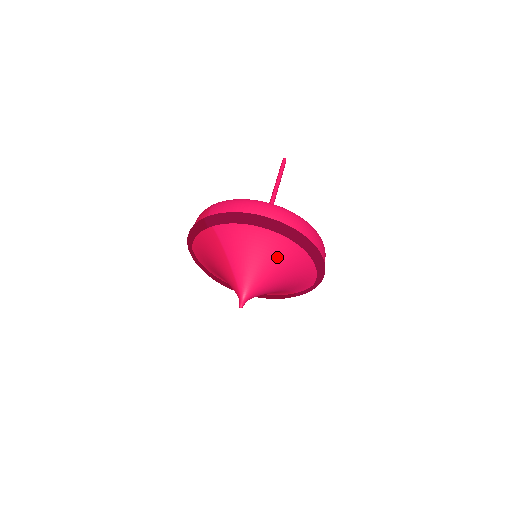
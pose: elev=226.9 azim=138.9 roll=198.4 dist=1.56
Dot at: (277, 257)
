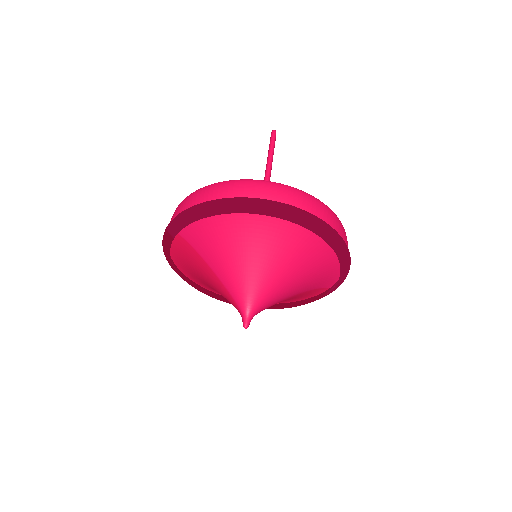
Dot at: (269, 247)
